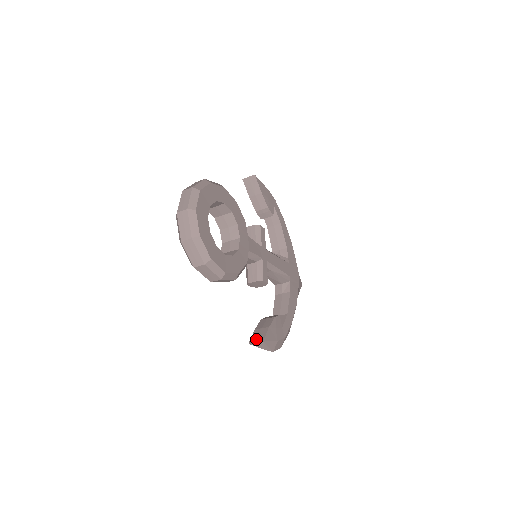
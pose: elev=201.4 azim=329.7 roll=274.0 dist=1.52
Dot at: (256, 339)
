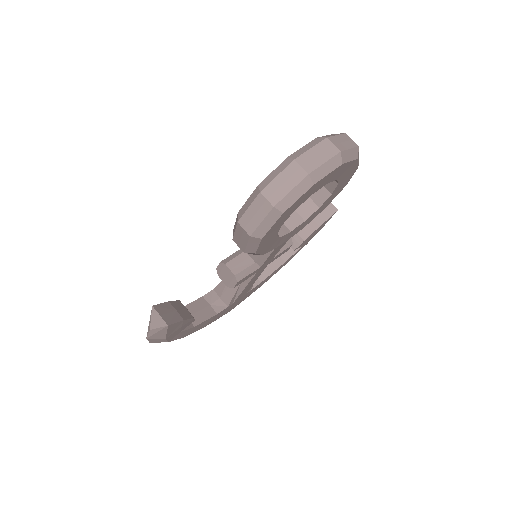
Dot at: (164, 313)
